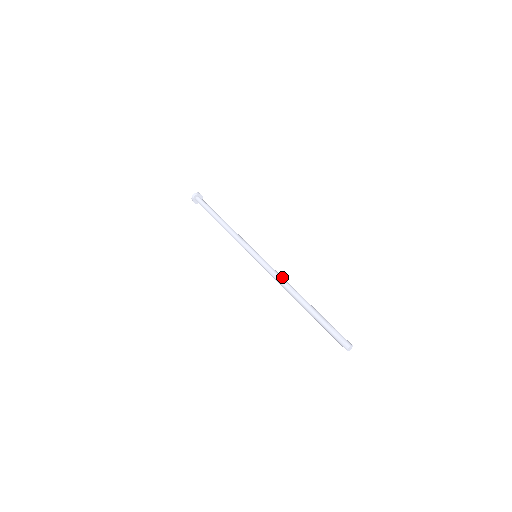
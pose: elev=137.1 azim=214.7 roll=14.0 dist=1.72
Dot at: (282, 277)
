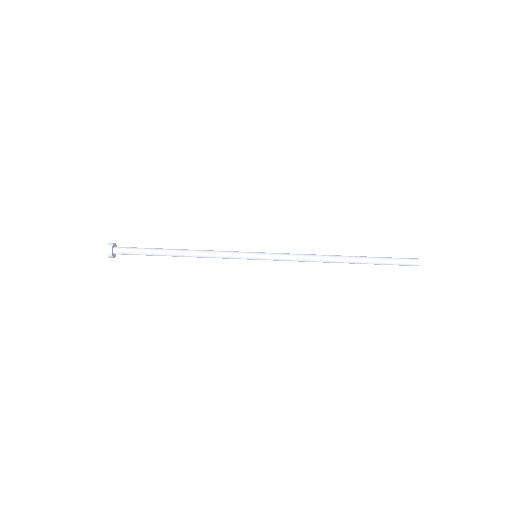
Dot at: (305, 254)
